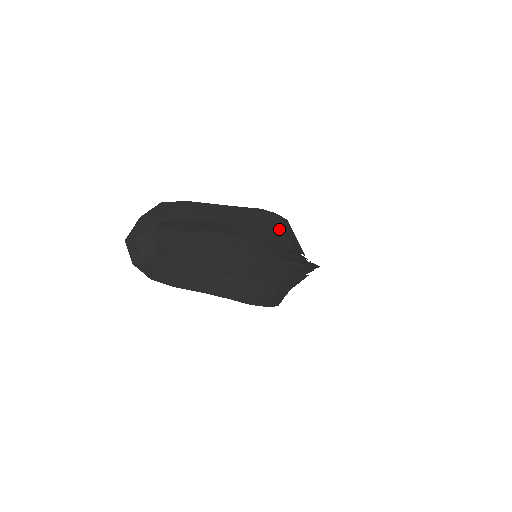
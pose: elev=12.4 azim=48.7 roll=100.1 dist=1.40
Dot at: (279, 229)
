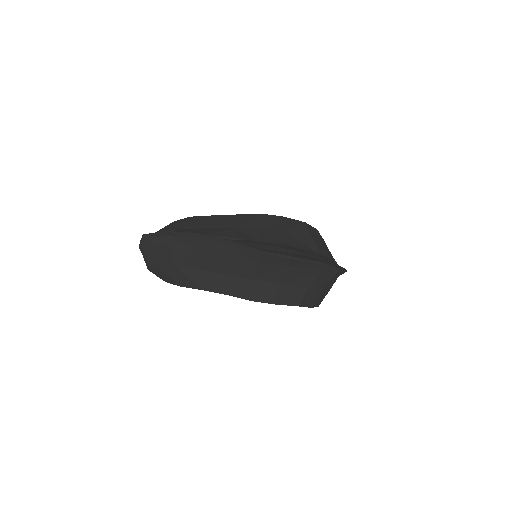
Dot at: (277, 229)
